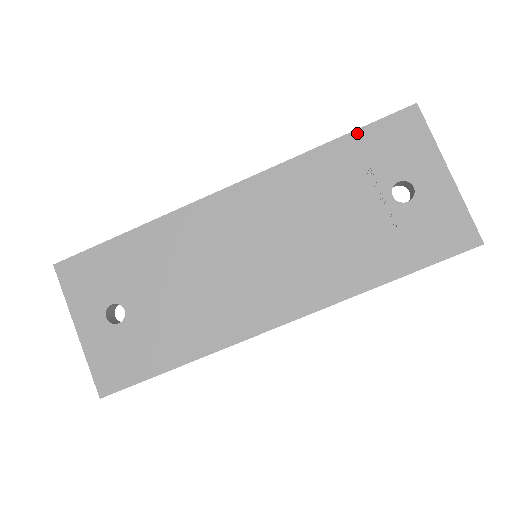
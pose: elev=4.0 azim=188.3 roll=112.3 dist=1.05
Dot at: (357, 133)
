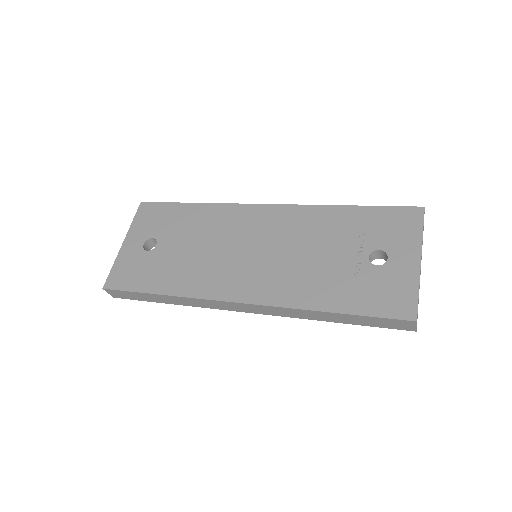
Dot at: (371, 208)
